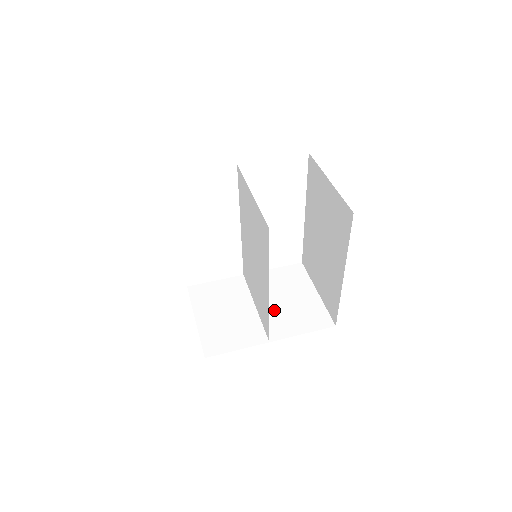
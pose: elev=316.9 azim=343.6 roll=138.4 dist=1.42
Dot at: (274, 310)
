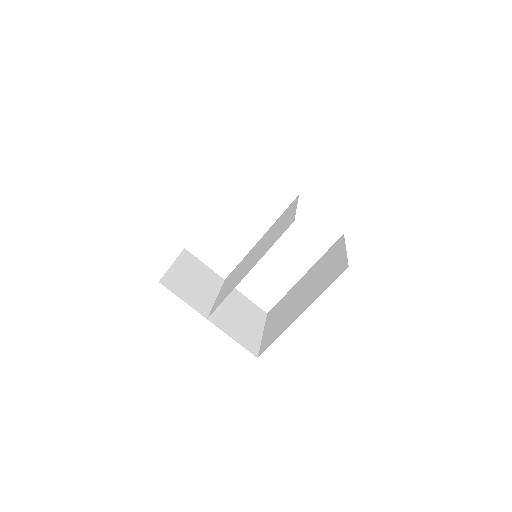
Dot at: (226, 311)
